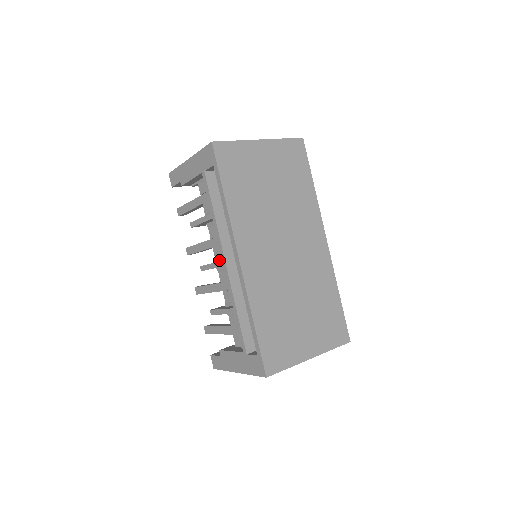
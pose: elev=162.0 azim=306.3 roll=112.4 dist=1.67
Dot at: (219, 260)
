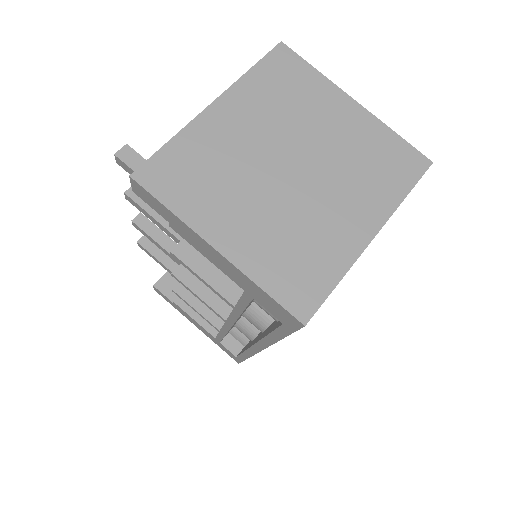
Dot at: occluded
